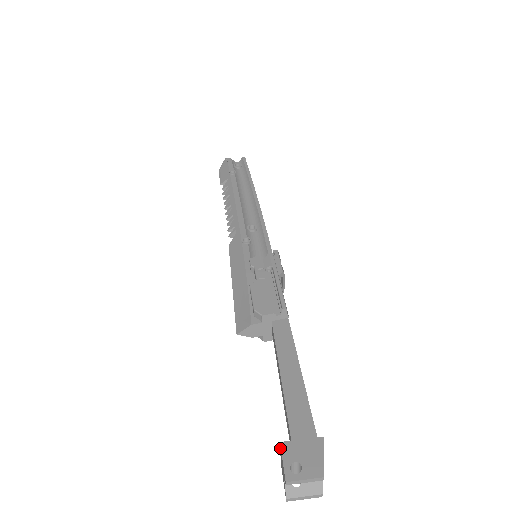
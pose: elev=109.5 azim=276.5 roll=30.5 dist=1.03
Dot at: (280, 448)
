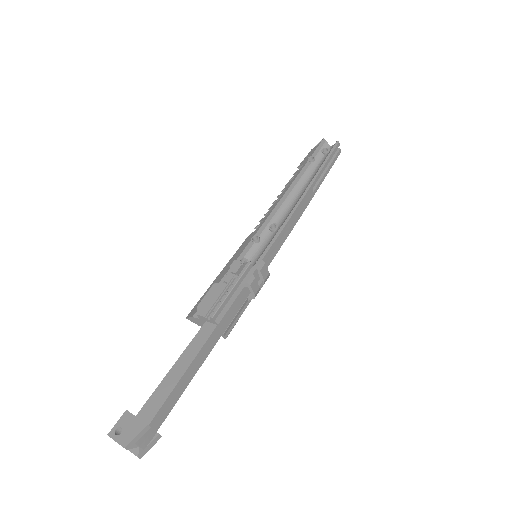
Dot at: (126, 413)
